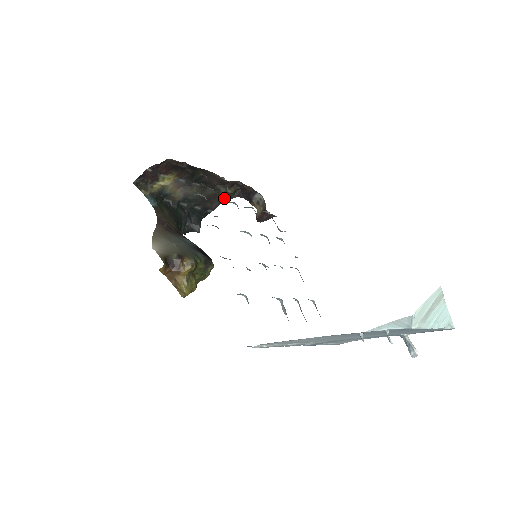
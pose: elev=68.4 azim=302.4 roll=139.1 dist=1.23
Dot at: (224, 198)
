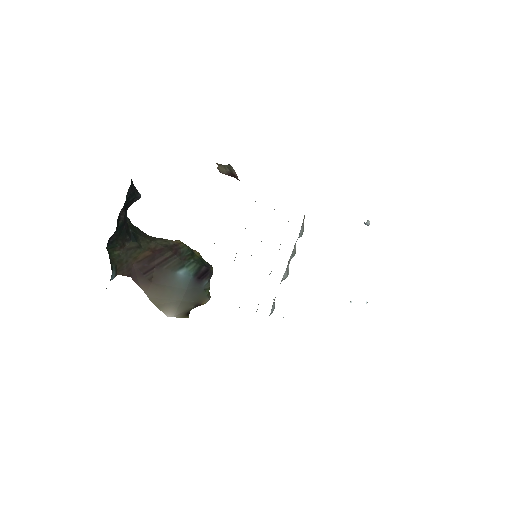
Dot at: occluded
